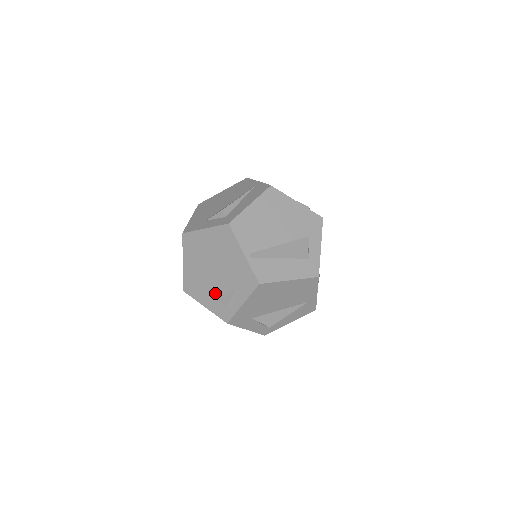
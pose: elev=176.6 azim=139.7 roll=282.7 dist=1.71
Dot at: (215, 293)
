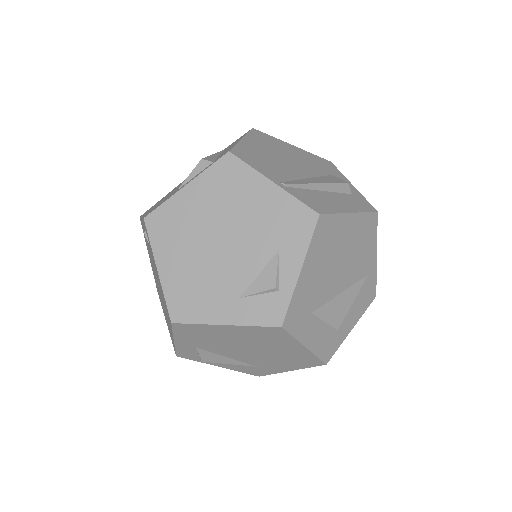
Dot at: (239, 284)
